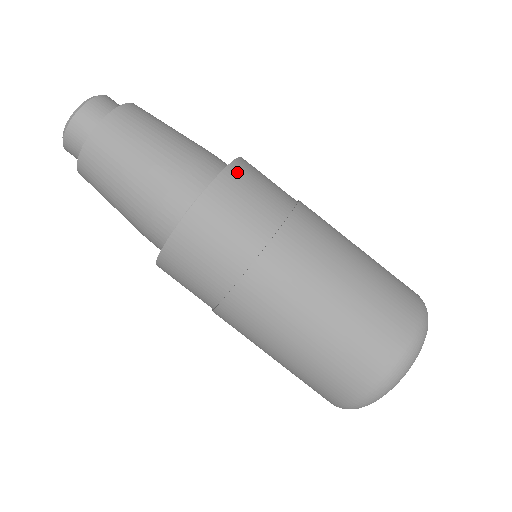
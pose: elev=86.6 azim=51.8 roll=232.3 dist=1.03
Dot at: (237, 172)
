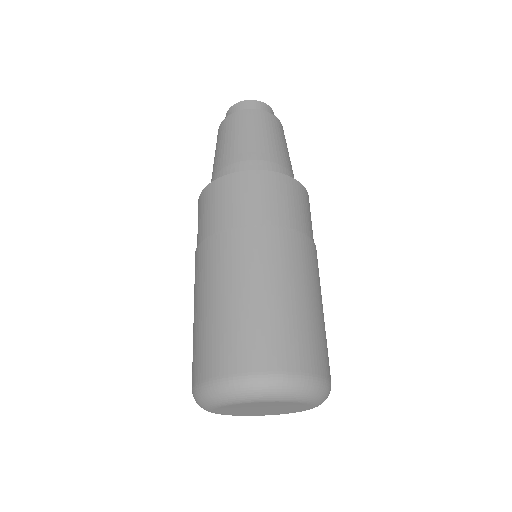
Dot at: occluded
